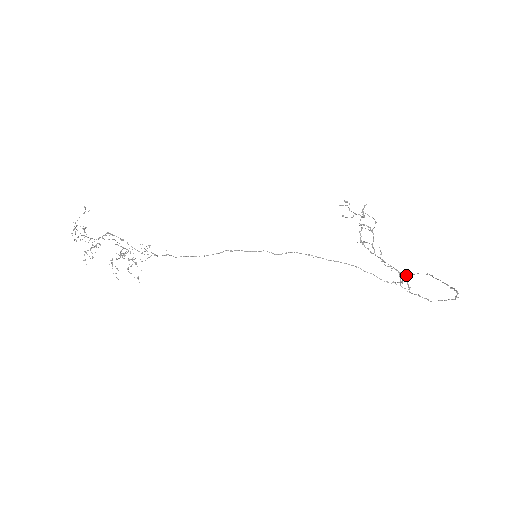
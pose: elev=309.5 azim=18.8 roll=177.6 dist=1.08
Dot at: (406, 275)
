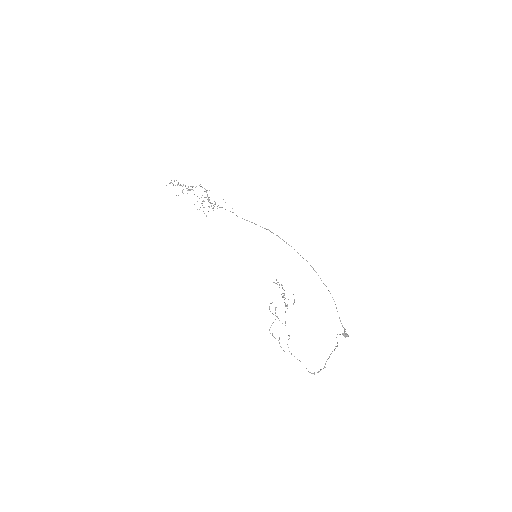
Dot at: (337, 334)
